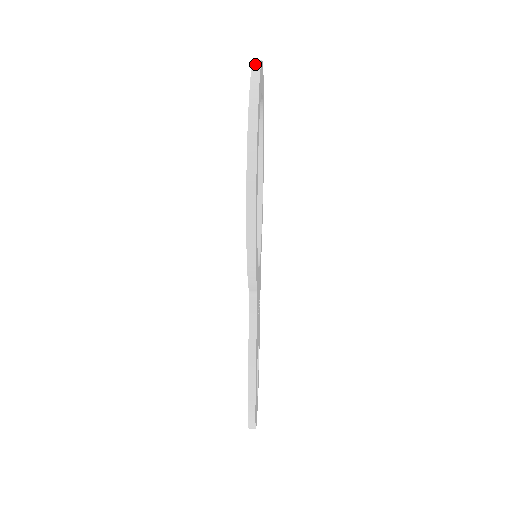
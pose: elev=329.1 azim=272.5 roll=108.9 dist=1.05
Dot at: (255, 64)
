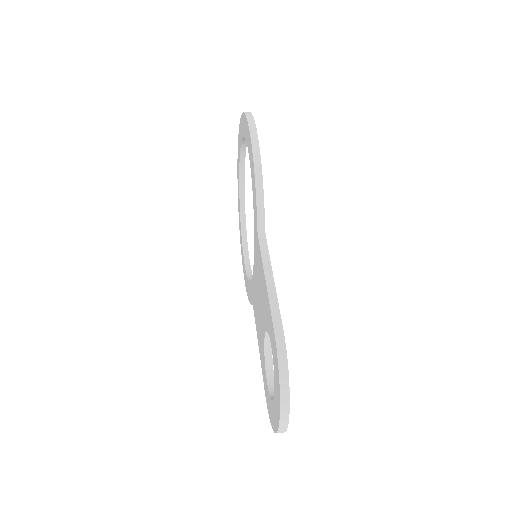
Dot at: occluded
